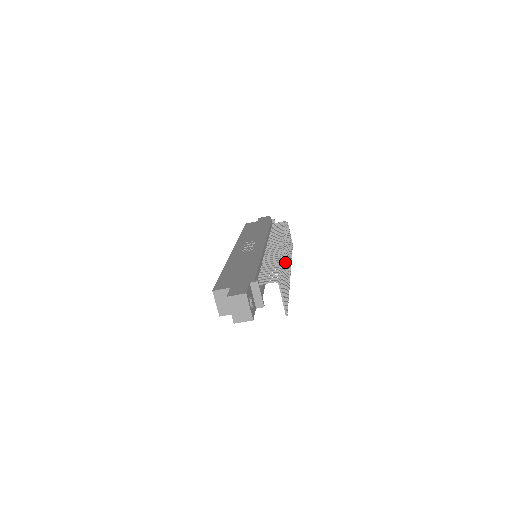
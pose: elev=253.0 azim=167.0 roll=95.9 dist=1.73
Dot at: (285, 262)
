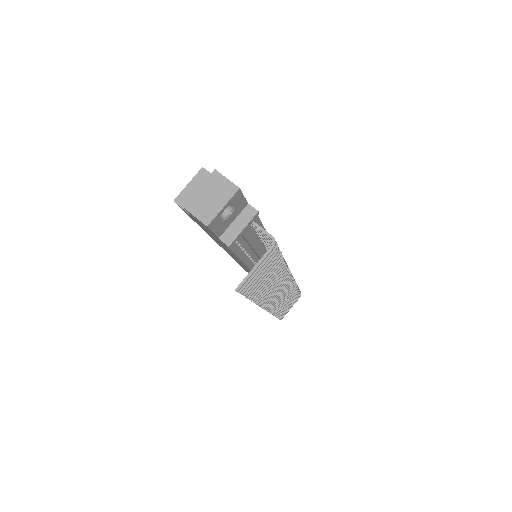
Dot at: (281, 281)
